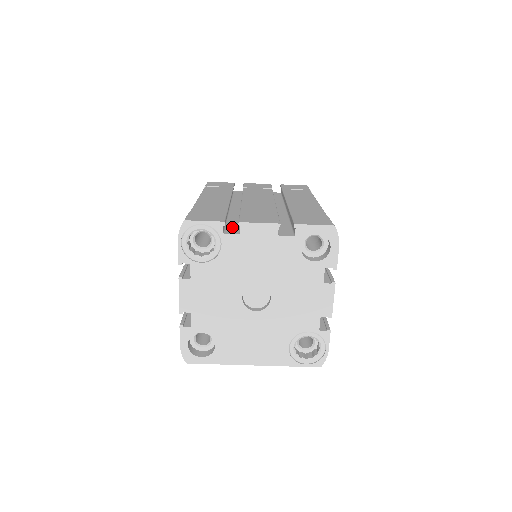
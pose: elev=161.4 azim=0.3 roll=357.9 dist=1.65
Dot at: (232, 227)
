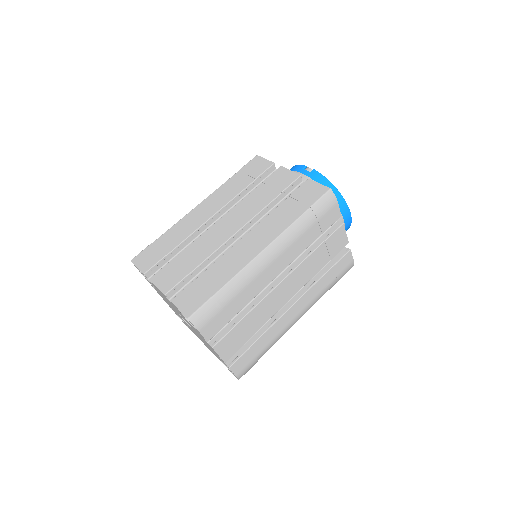
Dot at: occluded
